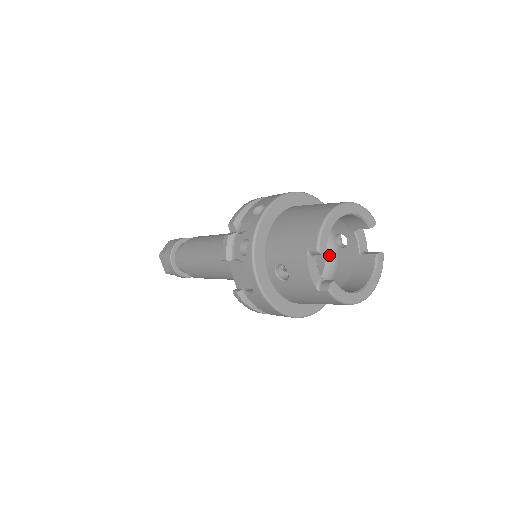
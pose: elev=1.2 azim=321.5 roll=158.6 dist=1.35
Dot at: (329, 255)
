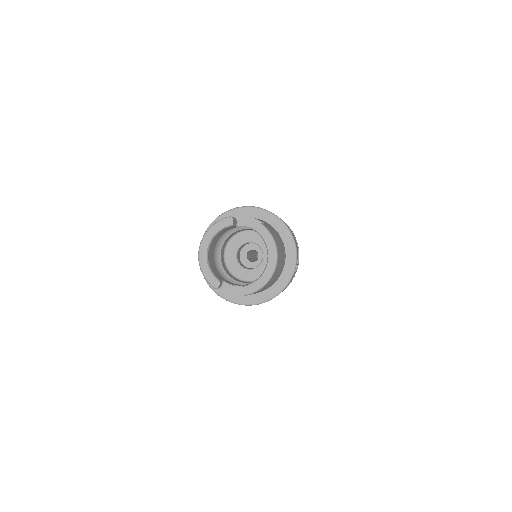
Dot at: occluded
